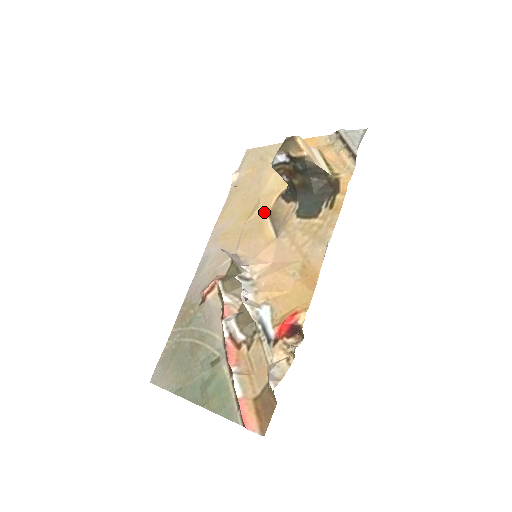
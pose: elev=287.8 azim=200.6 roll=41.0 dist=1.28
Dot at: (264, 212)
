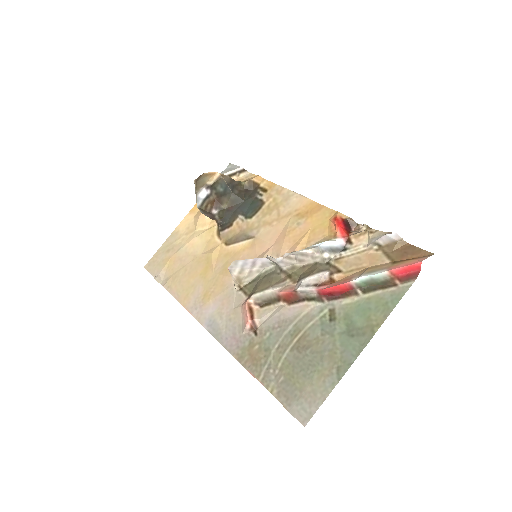
Dot at: (220, 250)
